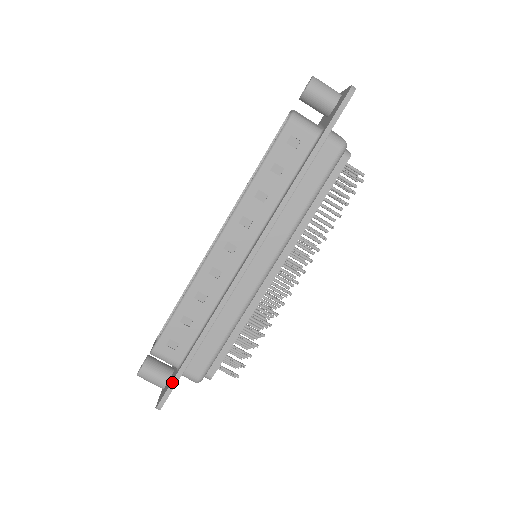
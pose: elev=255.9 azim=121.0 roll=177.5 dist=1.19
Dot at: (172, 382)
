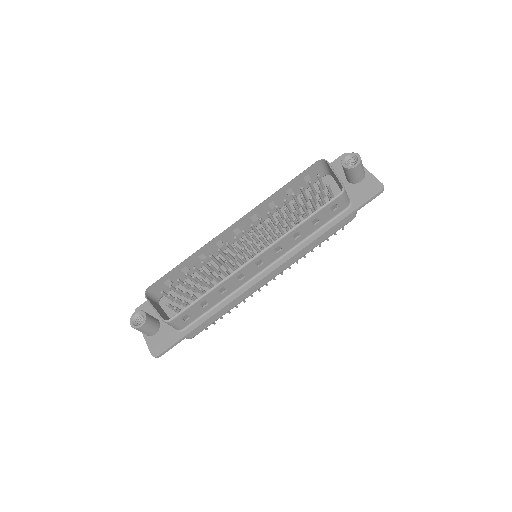
Dot at: (176, 342)
